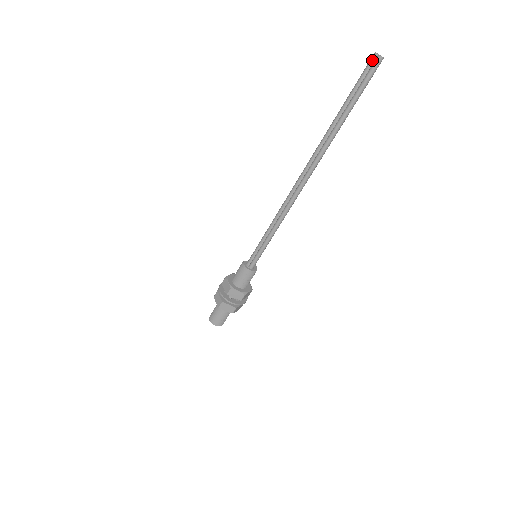
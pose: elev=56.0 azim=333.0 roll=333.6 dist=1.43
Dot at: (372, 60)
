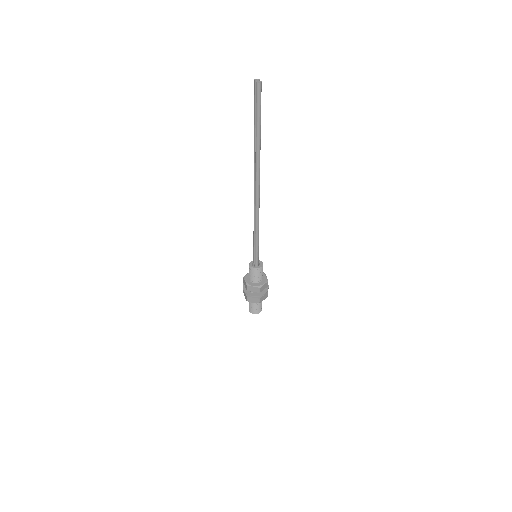
Dot at: (255, 87)
